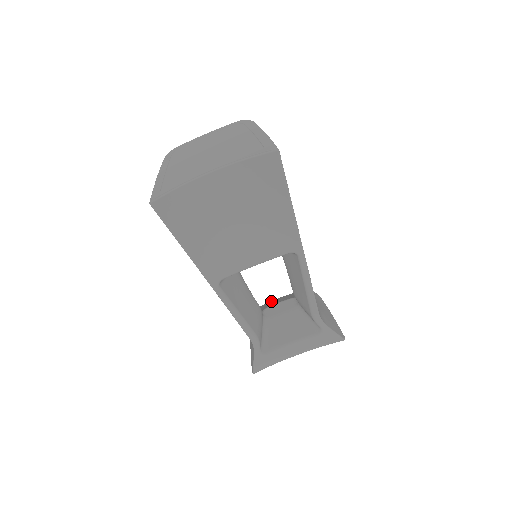
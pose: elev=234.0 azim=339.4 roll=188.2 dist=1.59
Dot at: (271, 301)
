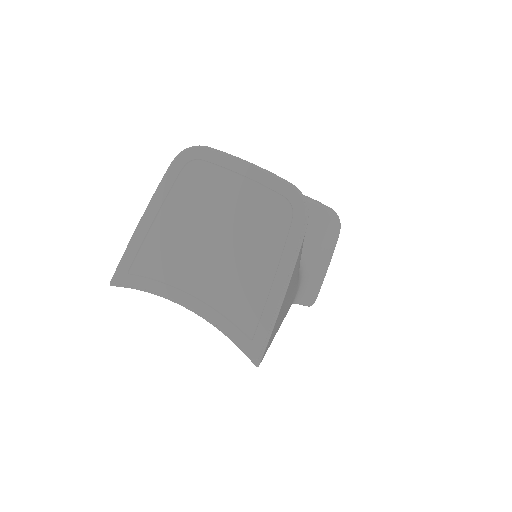
Dot at: occluded
